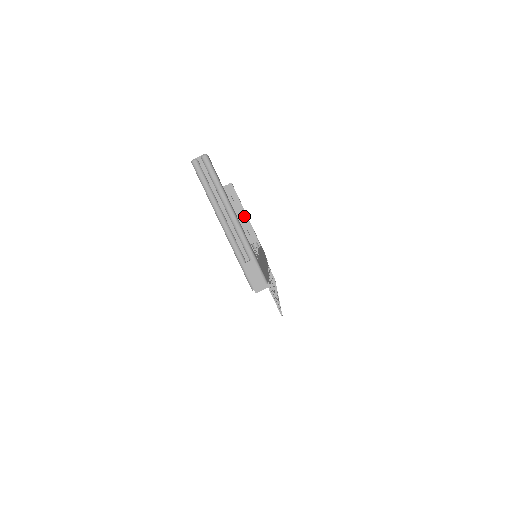
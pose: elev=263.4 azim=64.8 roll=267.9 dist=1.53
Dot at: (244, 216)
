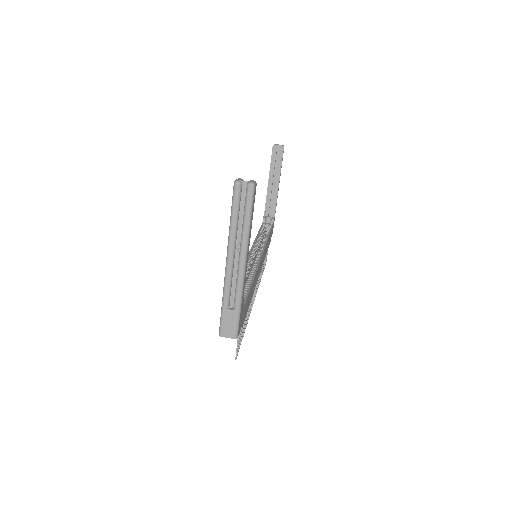
Dot at: (276, 186)
